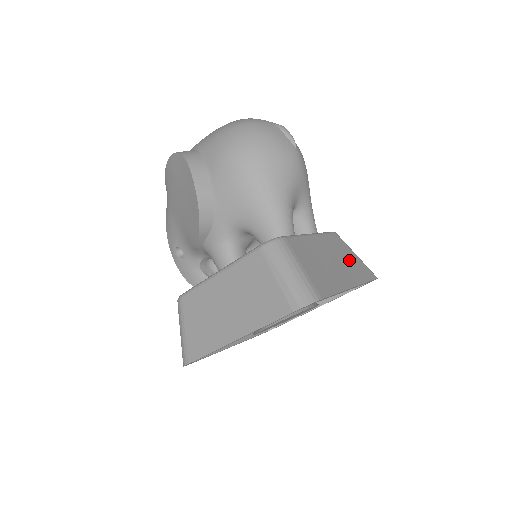
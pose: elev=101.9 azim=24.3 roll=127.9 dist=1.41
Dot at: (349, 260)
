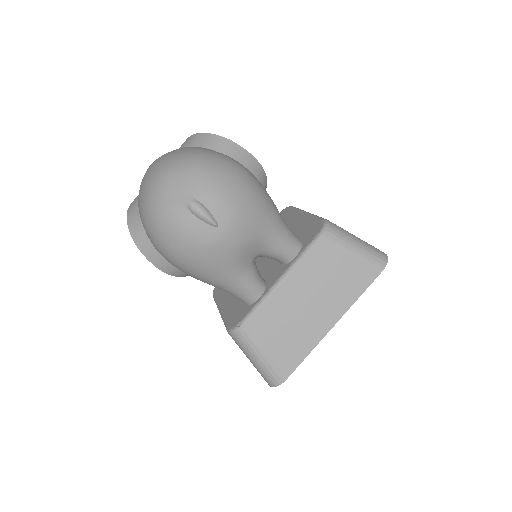
Dot at: (337, 277)
